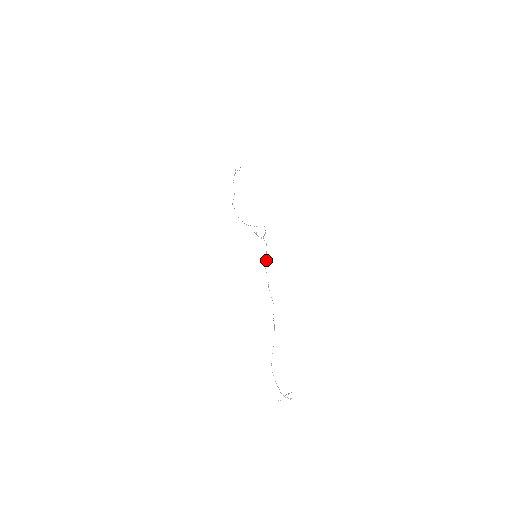
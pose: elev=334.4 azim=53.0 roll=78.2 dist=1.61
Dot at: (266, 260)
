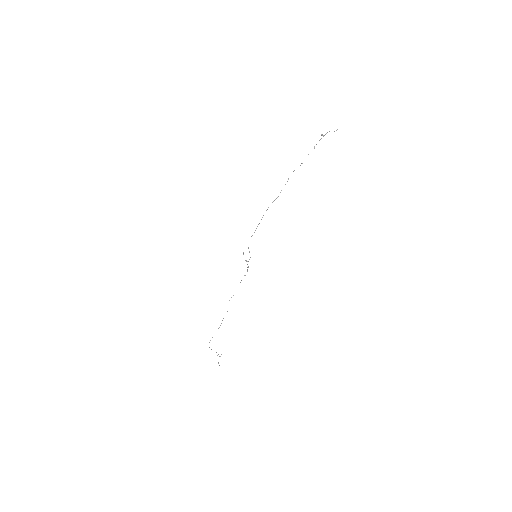
Dot at: occluded
